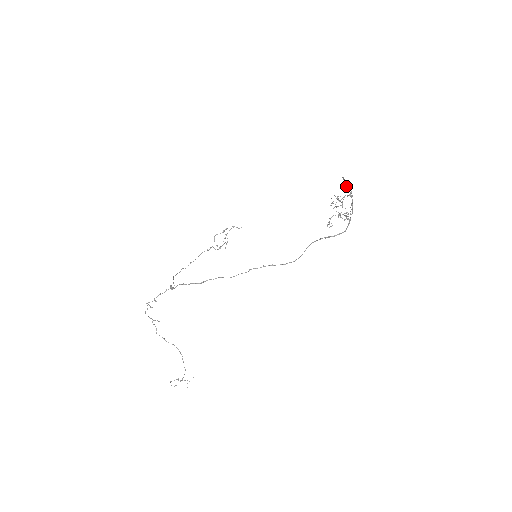
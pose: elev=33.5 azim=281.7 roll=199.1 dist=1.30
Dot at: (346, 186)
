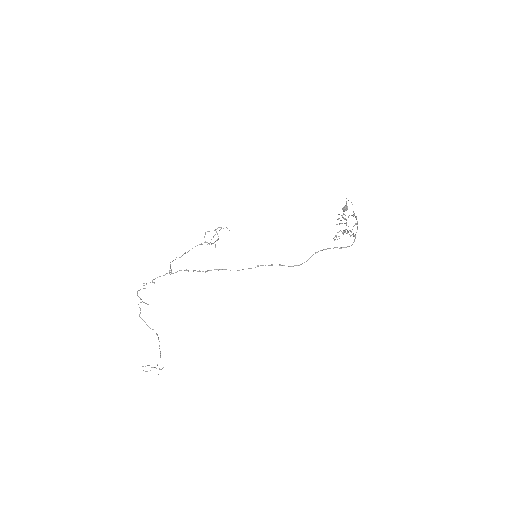
Dot at: (347, 208)
